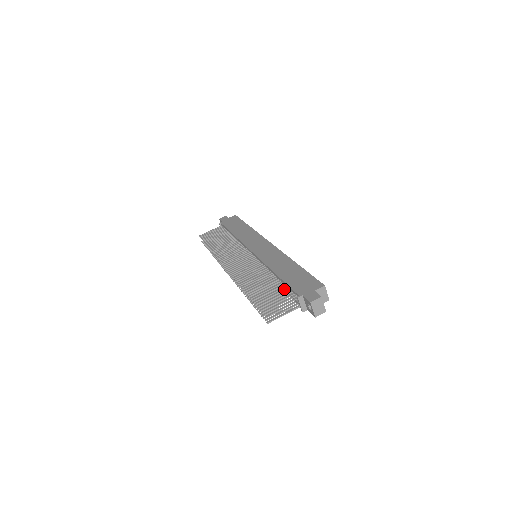
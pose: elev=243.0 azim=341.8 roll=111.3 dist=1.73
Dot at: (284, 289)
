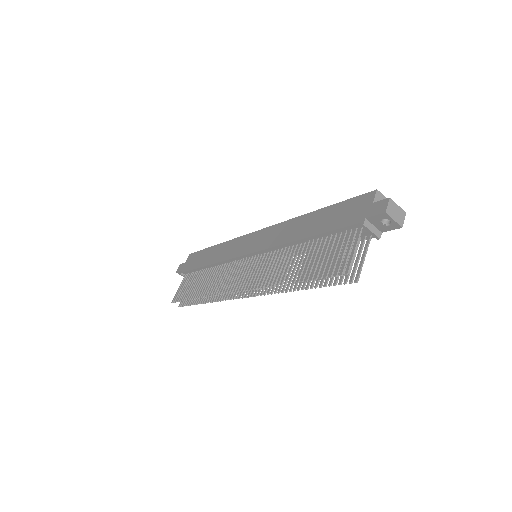
Dot at: (333, 238)
